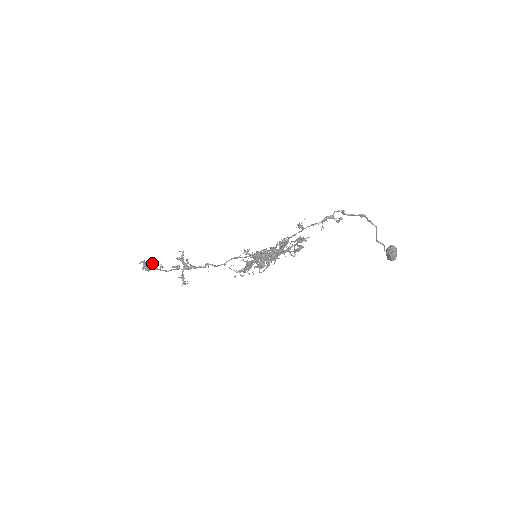
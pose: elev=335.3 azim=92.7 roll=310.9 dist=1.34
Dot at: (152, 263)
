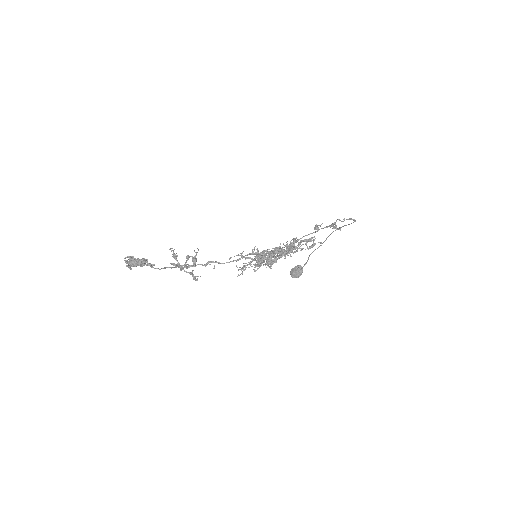
Dot at: (142, 259)
